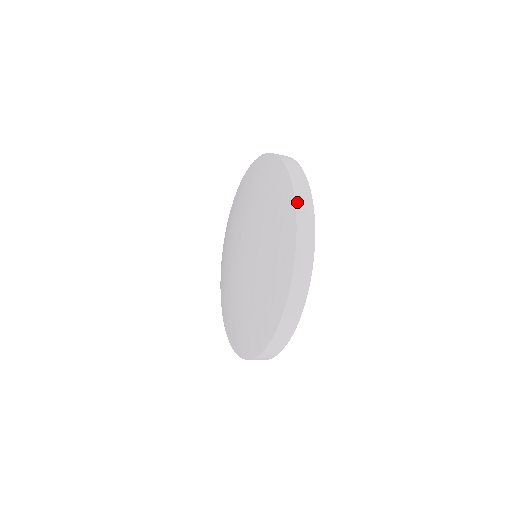
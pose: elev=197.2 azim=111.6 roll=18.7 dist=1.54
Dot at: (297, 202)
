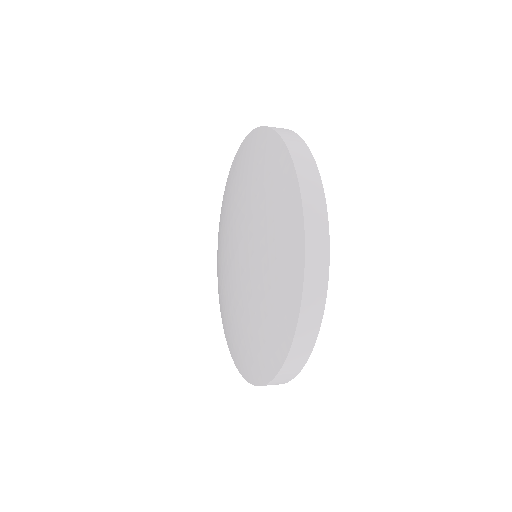
Dot at: (300, 325)
